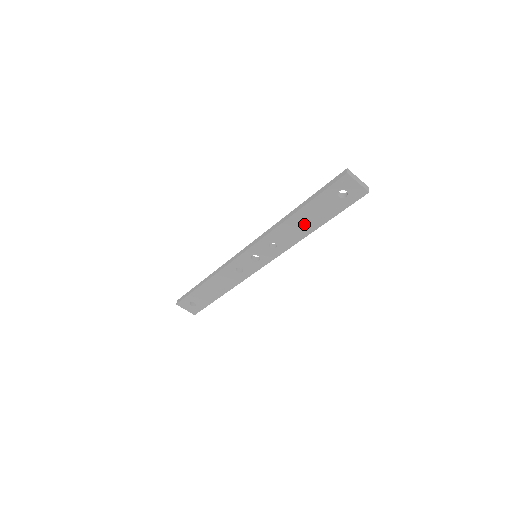
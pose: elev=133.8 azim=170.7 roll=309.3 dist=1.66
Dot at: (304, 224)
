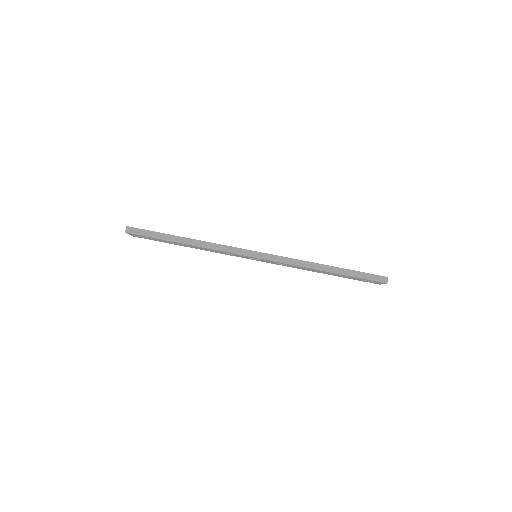
Dot at: (321, 272)
